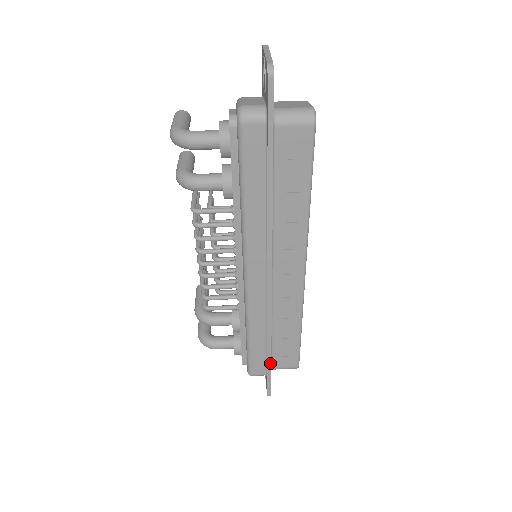
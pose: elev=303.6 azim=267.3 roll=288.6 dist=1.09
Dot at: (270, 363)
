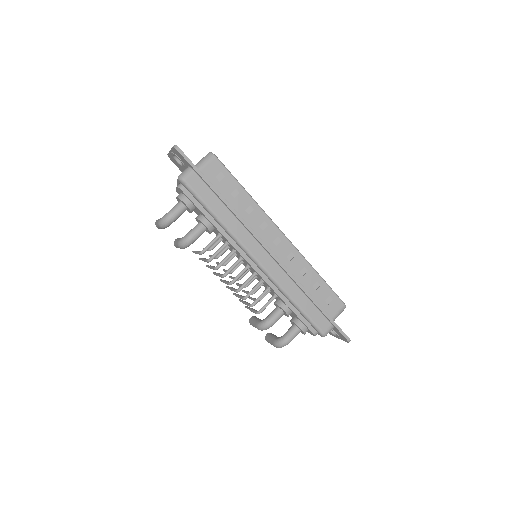
Dot at: (324, 312)
